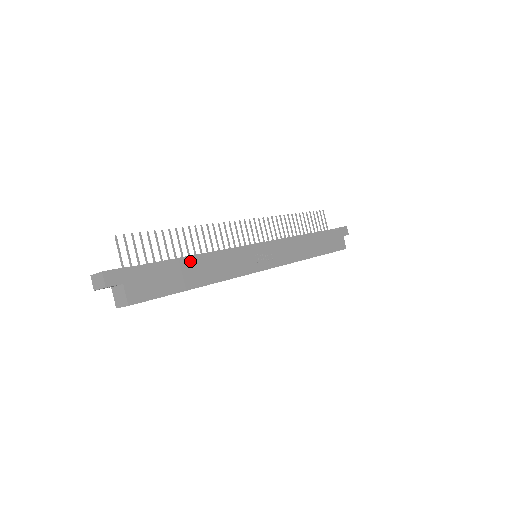
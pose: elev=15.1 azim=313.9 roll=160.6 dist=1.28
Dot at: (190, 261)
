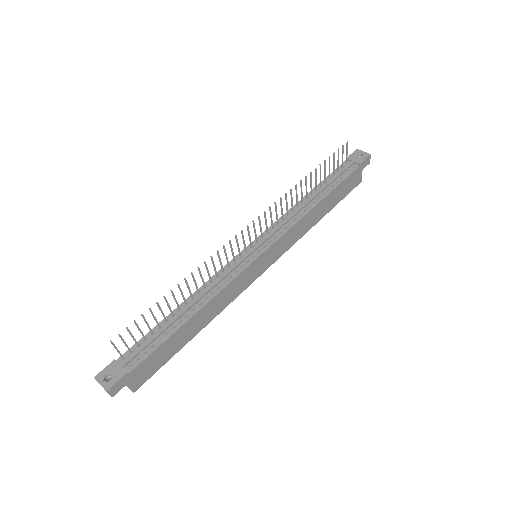
Dot at: (187, 323)
